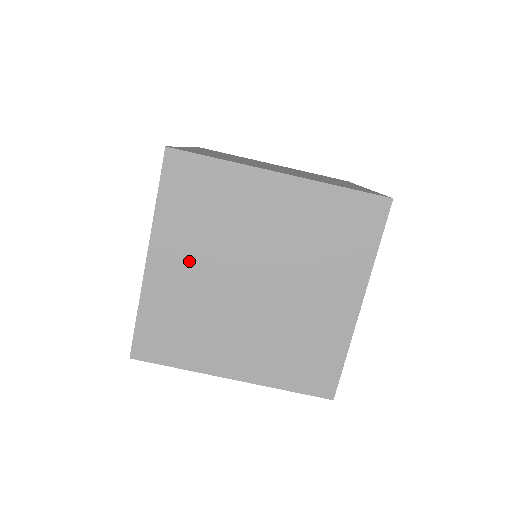
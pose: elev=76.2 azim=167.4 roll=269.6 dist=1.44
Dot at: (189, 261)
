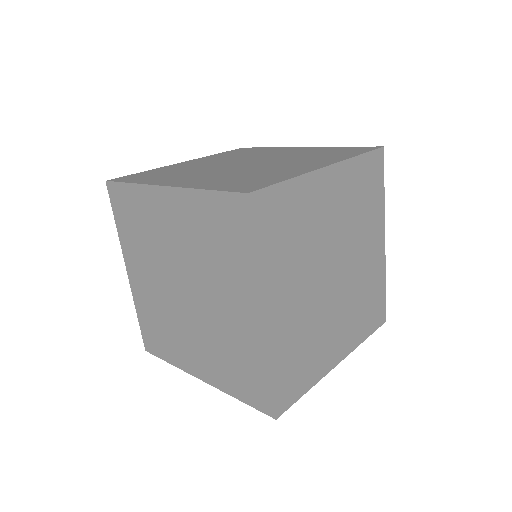
Dot at: (292, 292)
